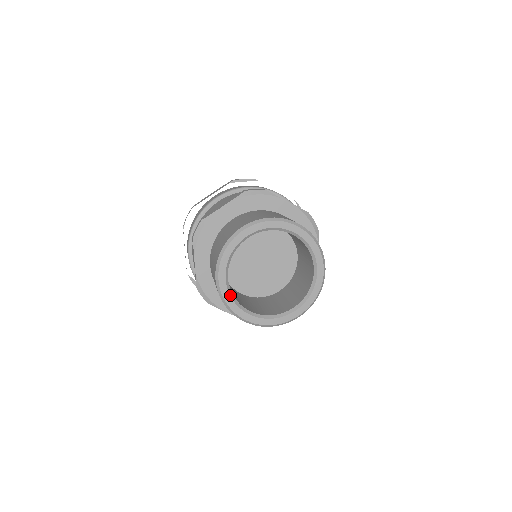
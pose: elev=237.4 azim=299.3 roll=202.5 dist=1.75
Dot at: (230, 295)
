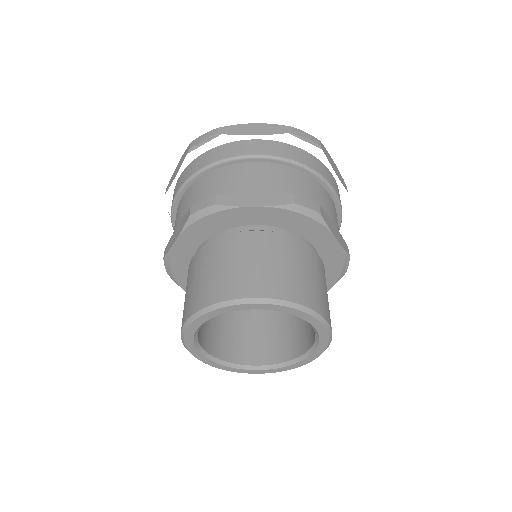
Dot at: (222, 364)
